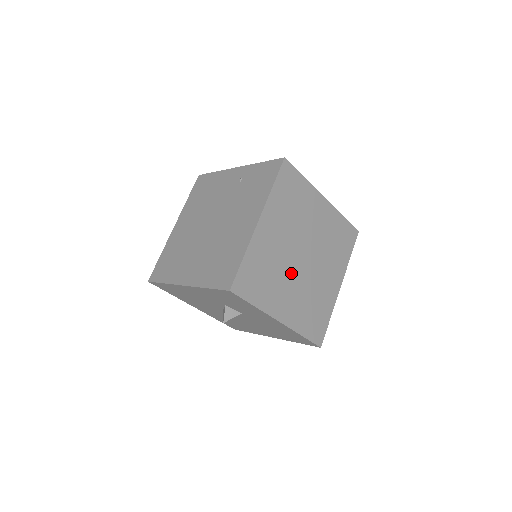
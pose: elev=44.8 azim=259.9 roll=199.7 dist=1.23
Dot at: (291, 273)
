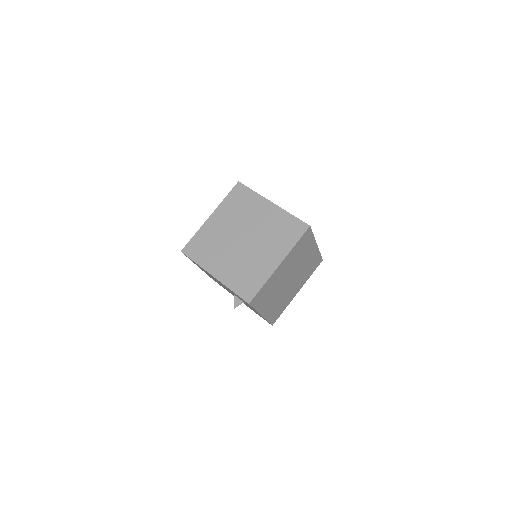
Dot at: occluded
